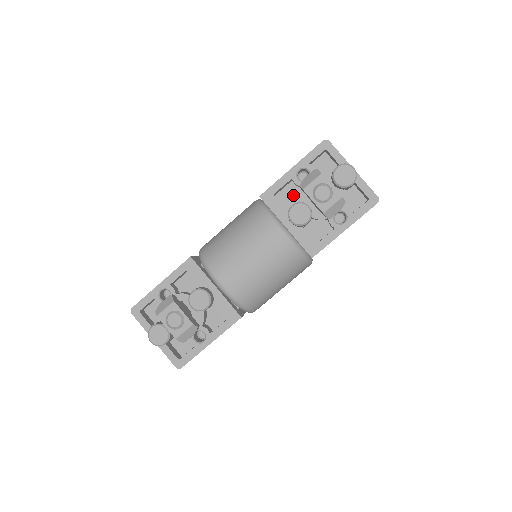
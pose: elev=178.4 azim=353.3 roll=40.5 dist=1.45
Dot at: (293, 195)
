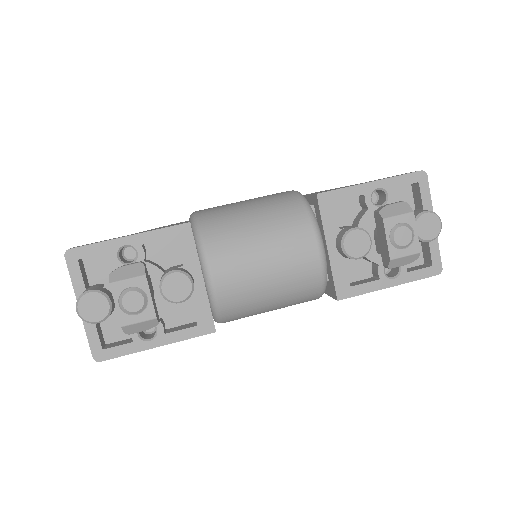
Dot at: (350, 213)
